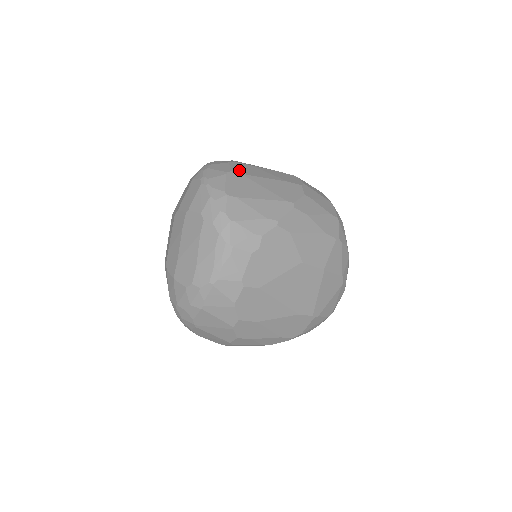
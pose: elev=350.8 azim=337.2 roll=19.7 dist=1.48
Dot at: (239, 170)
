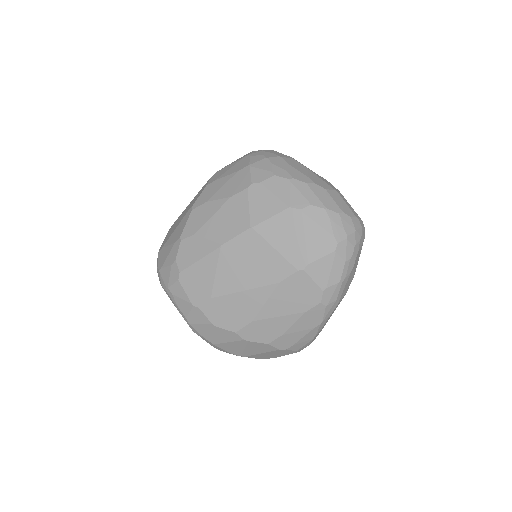
Dot at: occluded
